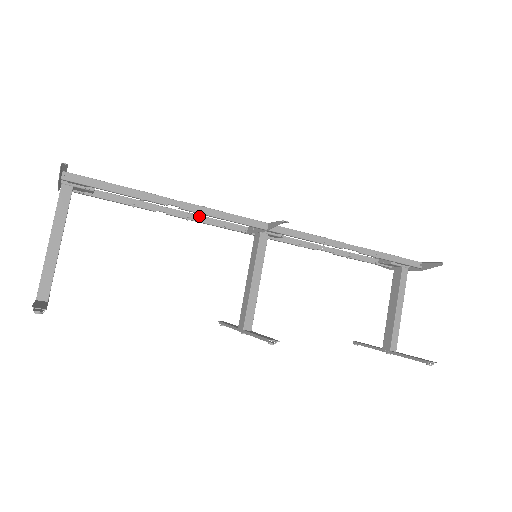
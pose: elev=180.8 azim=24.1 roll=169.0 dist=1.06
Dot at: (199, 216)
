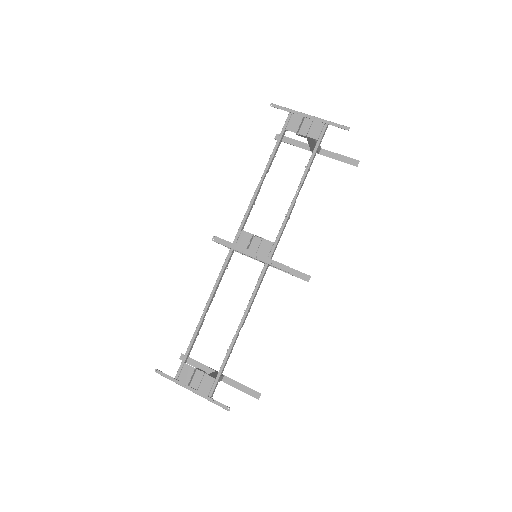
Dot at: (216, 288)
